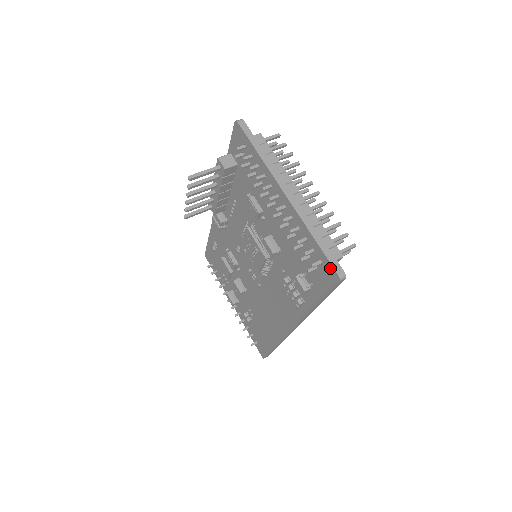
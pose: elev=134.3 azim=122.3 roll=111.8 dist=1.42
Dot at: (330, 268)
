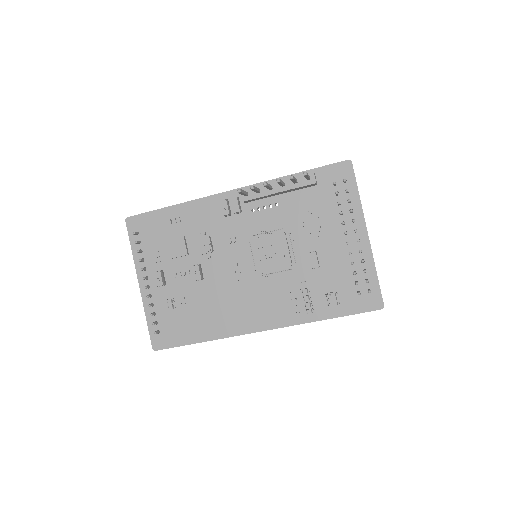
Dot at: (379, 298)
